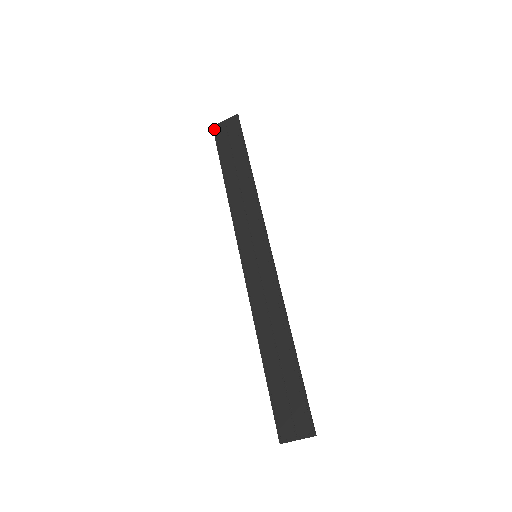
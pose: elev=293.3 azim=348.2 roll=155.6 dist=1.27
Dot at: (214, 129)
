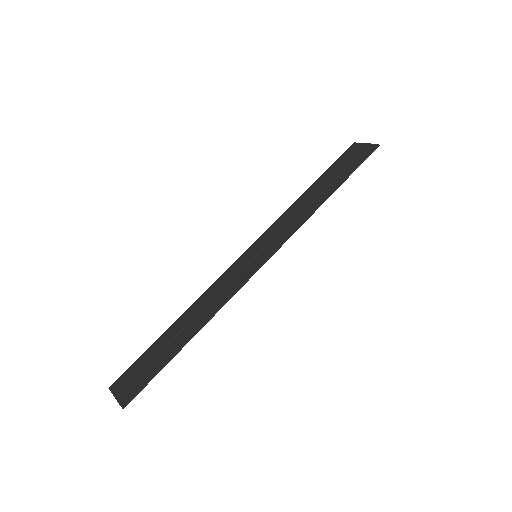
Dot at: (352, 145)
